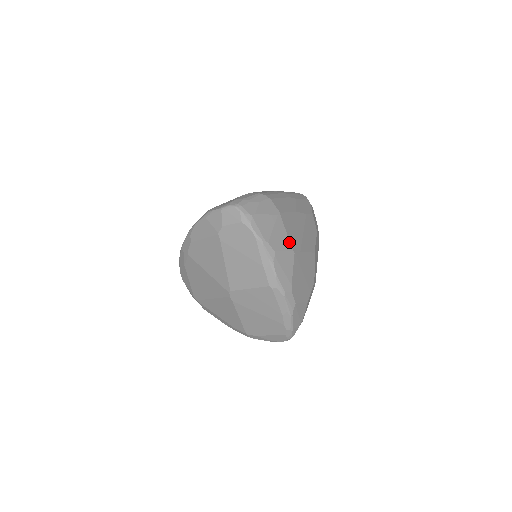
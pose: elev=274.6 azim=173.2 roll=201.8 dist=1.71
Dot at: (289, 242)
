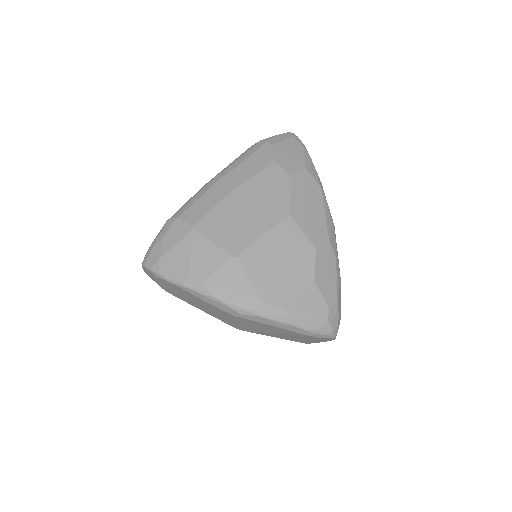
Dot at: (221, 251)
